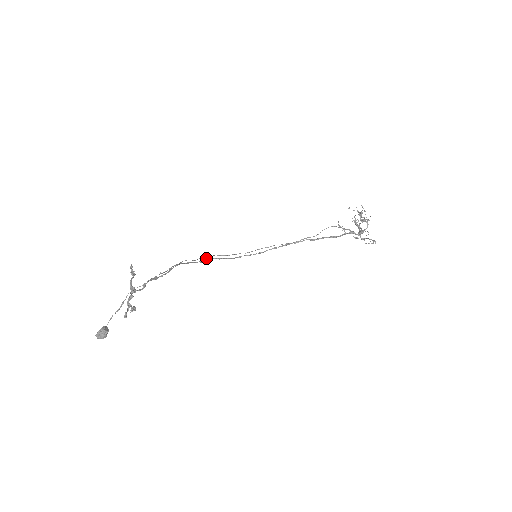
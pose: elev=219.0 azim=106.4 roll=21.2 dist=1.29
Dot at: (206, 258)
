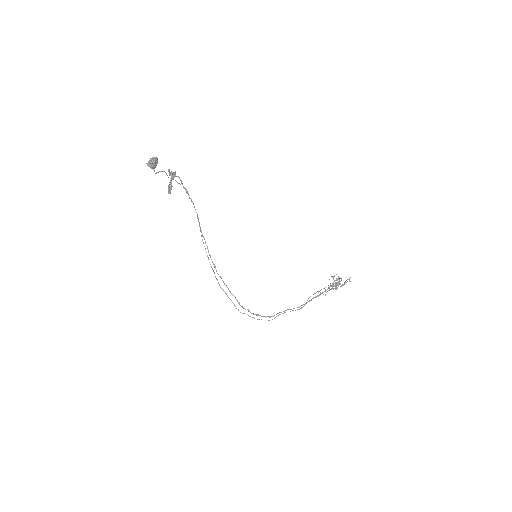
Dot at: (213, 271)
